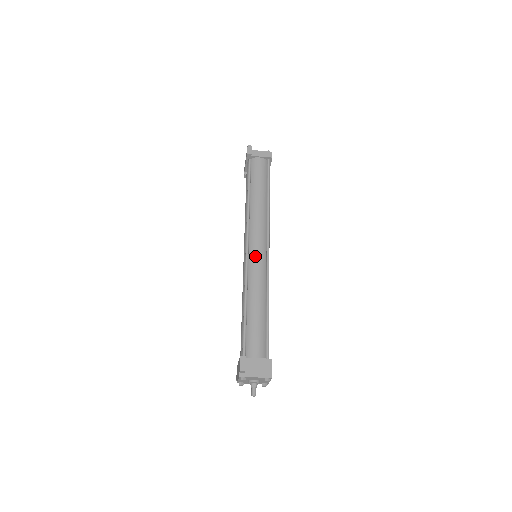
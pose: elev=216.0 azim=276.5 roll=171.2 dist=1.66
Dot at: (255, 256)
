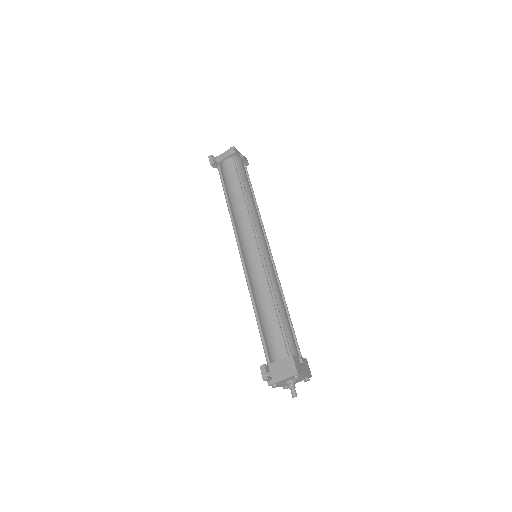
Dot at: (249, 259)
